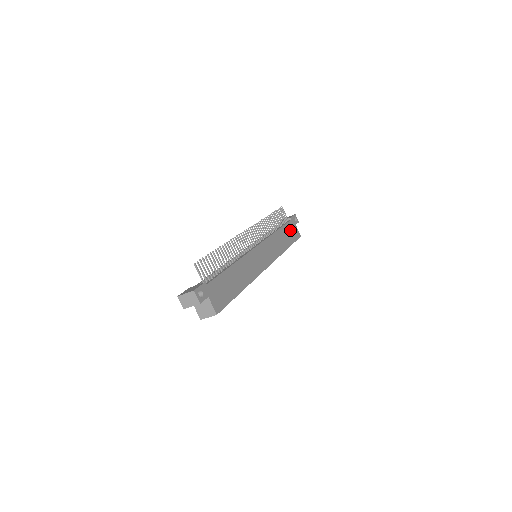
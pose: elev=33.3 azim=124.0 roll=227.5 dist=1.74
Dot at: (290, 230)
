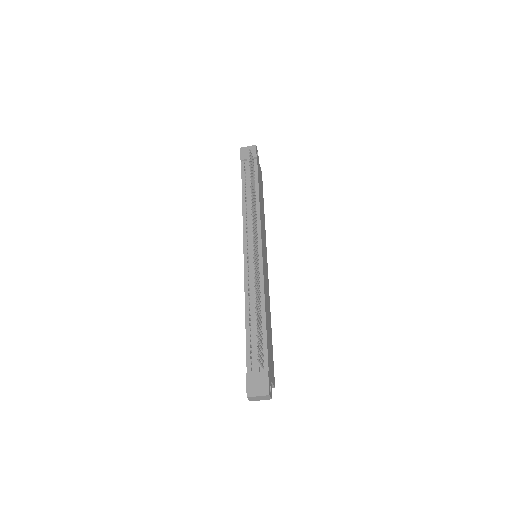
Dot at: (260, 178)
